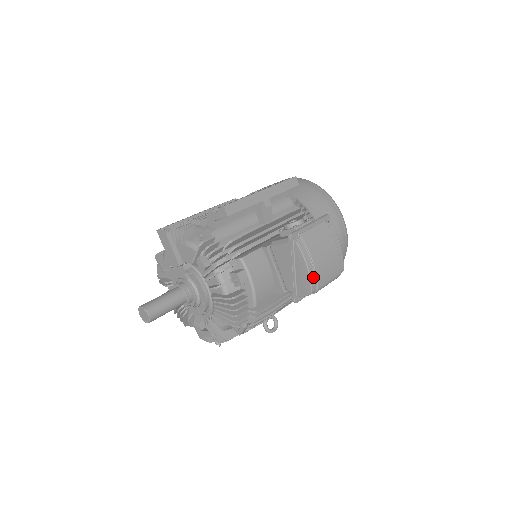
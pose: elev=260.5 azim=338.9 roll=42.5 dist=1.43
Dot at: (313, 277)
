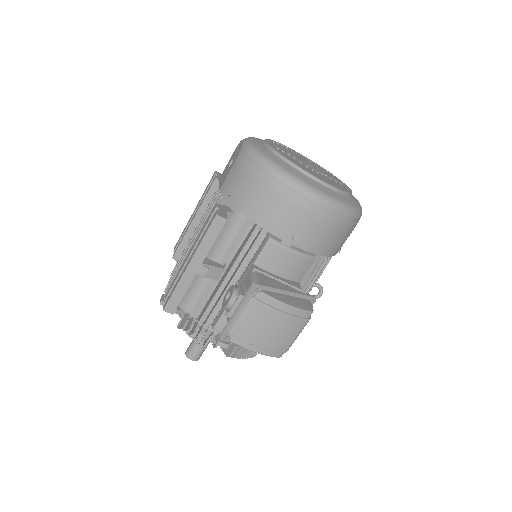
Dot at: (270, 352)
